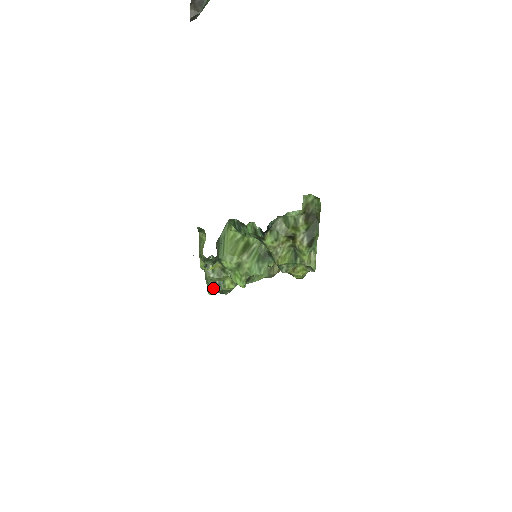
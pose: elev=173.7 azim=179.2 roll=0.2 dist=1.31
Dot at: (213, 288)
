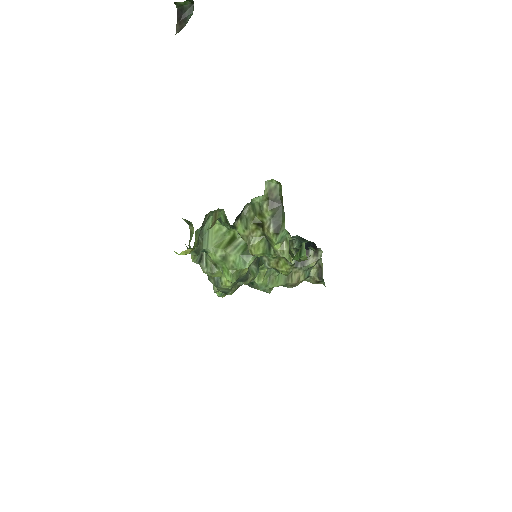
Dot at: (215, 286)
